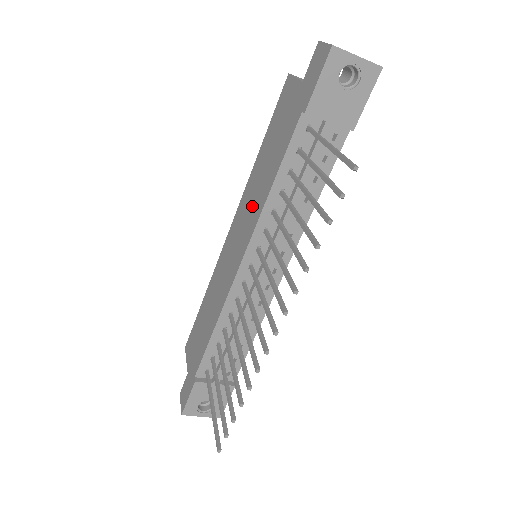
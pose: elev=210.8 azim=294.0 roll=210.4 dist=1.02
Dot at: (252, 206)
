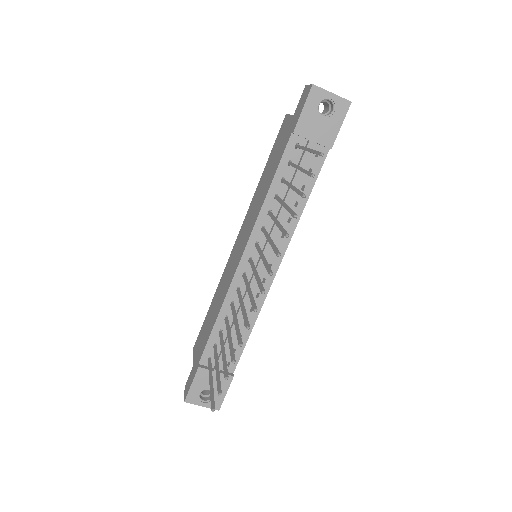
Dot at: (254, 212)
